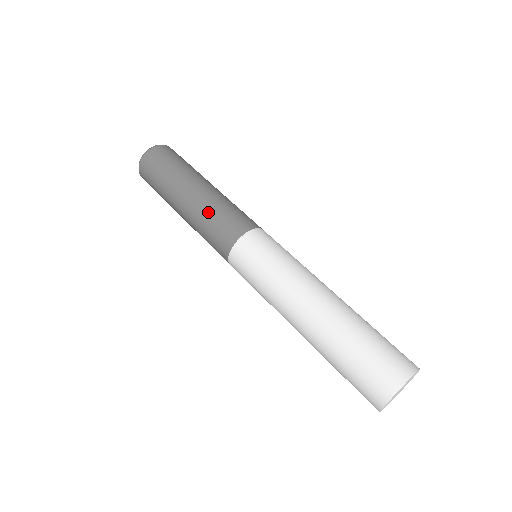
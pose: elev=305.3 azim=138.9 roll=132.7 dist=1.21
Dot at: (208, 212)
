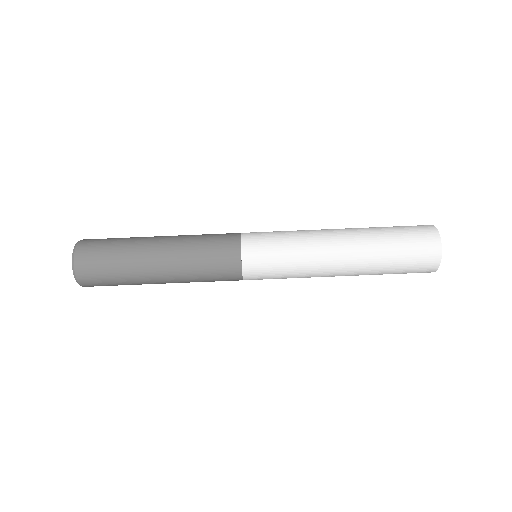
Dot at: (193, 252)
